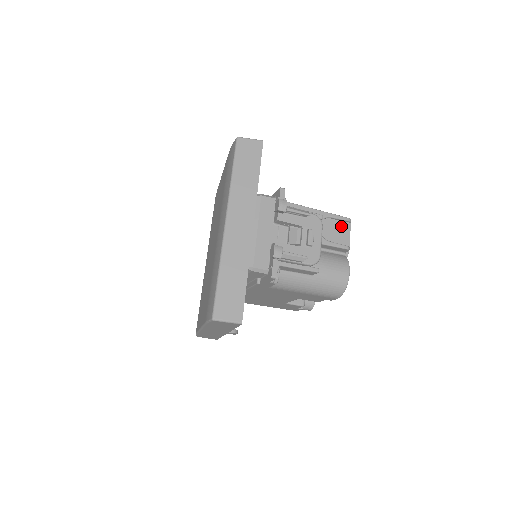
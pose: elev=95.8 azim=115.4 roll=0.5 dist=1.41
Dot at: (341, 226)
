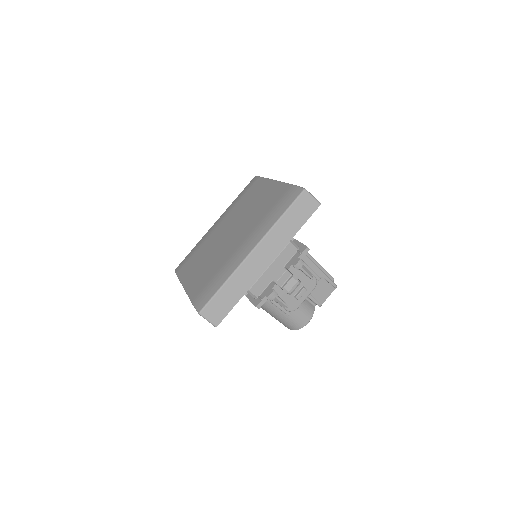
Dot at: (327, 288)
